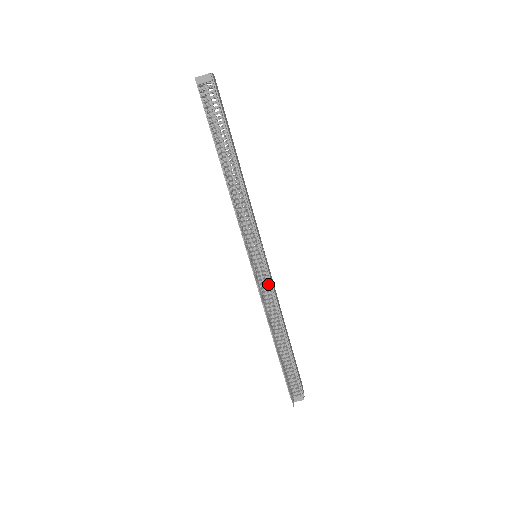
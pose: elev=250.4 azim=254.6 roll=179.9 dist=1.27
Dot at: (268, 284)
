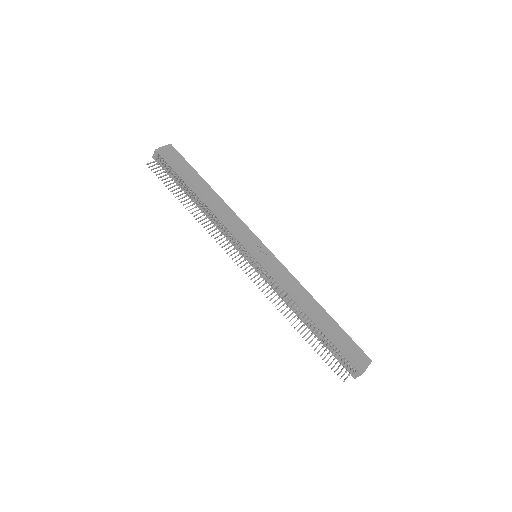
Dot at: (269, 276)
